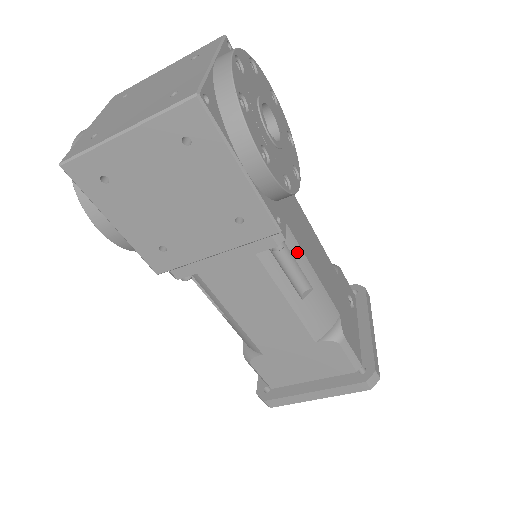
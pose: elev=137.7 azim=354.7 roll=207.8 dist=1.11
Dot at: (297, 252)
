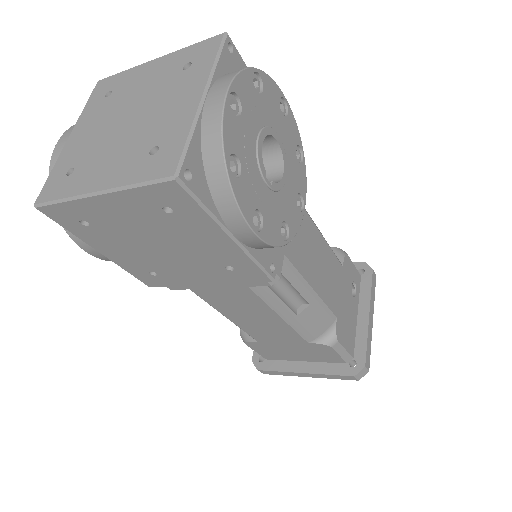
Dot at: (294, 277)
